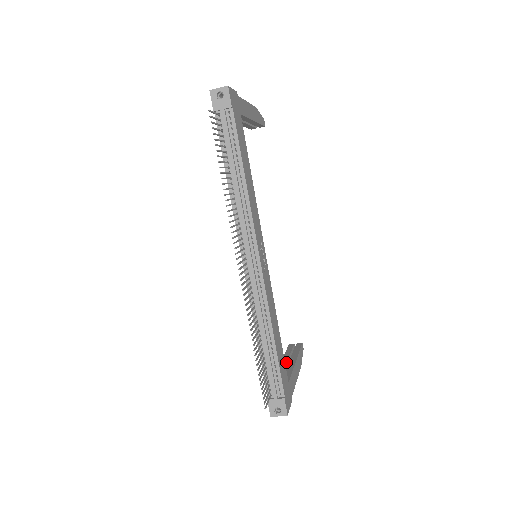
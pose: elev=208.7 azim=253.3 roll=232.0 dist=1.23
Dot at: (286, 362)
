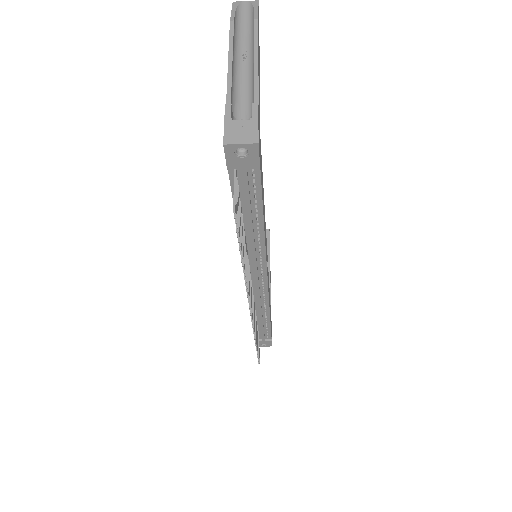
Dot at: occluded
